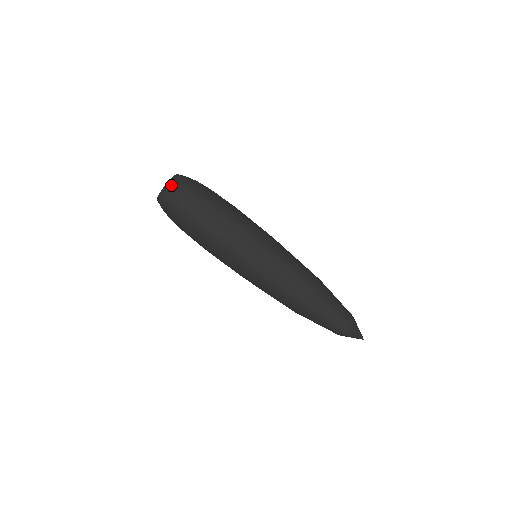
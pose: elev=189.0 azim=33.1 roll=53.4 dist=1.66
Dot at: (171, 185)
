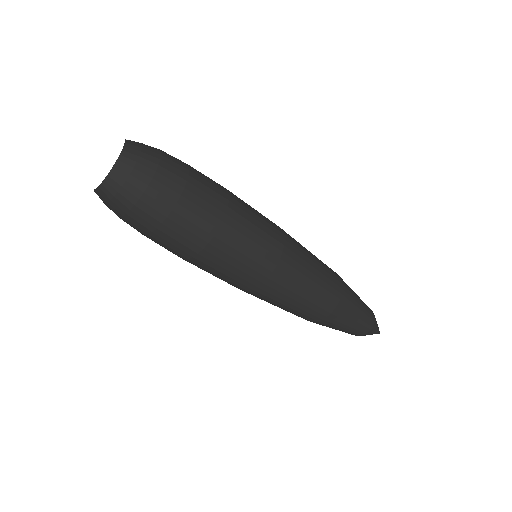
Dot at: (127, 161)
